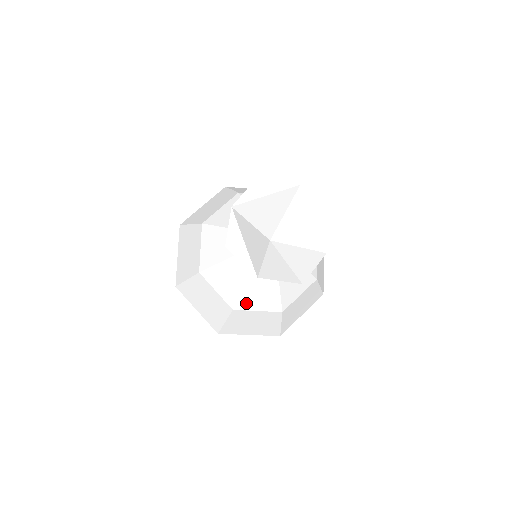
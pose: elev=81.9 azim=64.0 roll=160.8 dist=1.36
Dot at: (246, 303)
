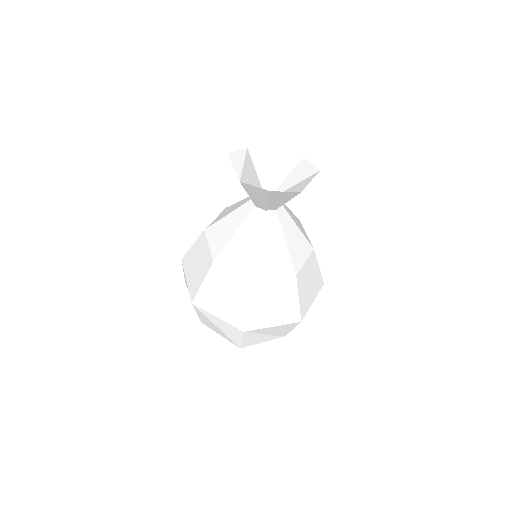
Dot at: (226, 257)
